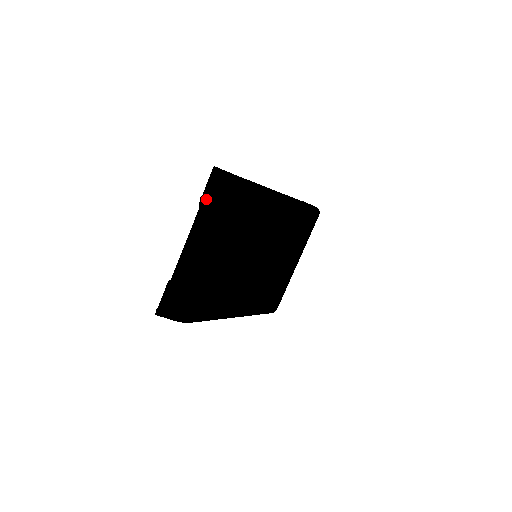
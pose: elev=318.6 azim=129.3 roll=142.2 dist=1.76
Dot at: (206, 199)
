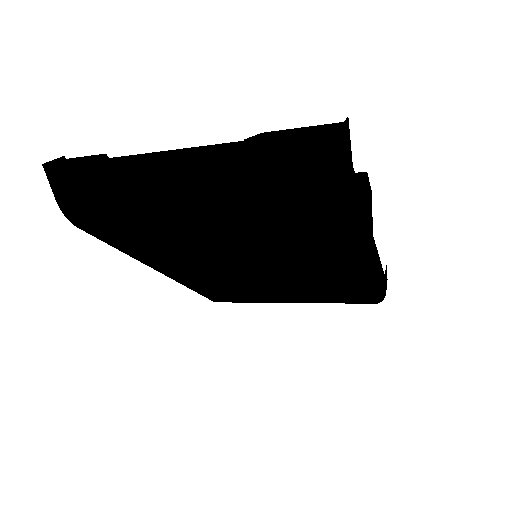
Dot at: (269, 144)
